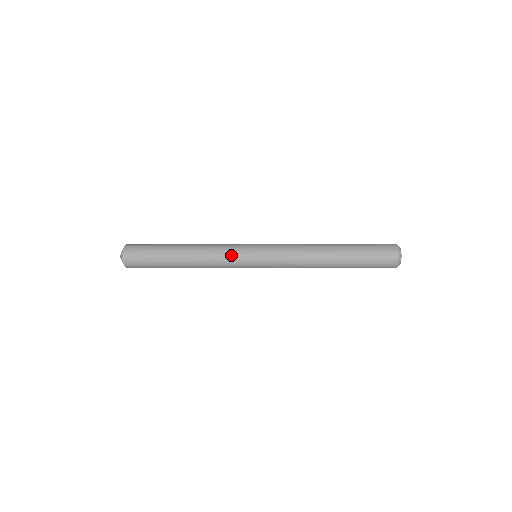
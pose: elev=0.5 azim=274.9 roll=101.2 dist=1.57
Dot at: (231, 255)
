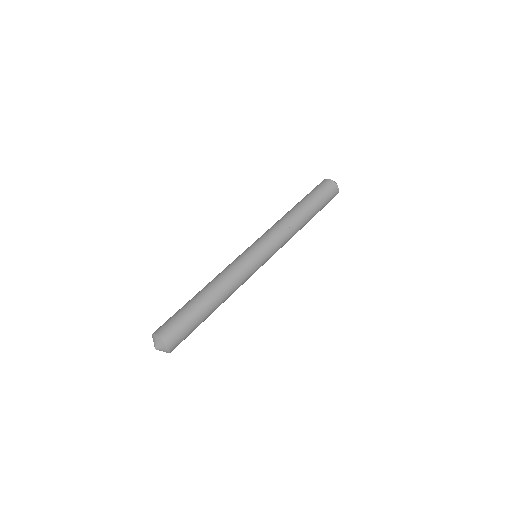
Dot at: (250, 274)
